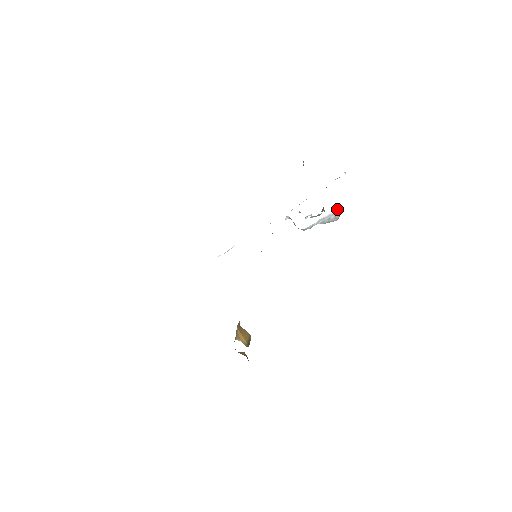
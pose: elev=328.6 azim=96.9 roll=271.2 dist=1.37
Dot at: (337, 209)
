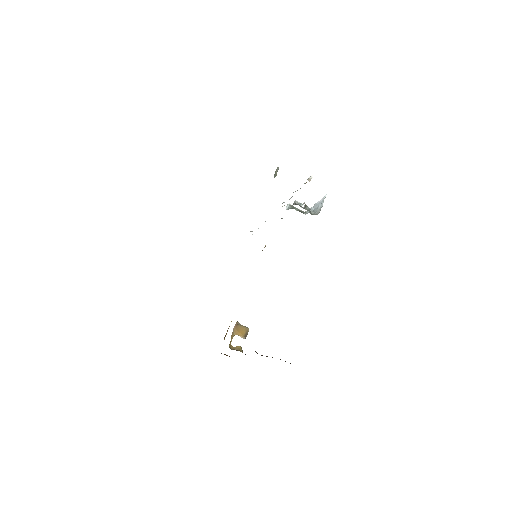
Dot at: occluded
